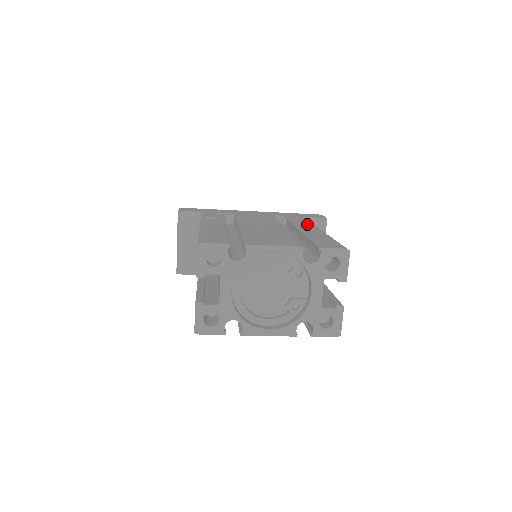
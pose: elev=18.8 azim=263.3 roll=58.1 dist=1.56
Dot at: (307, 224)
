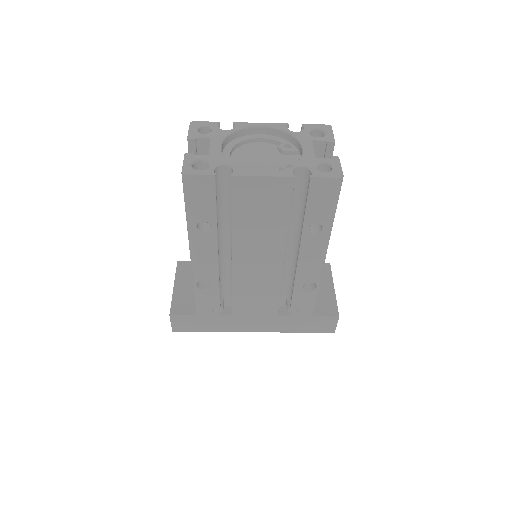
Dot at: occluded
